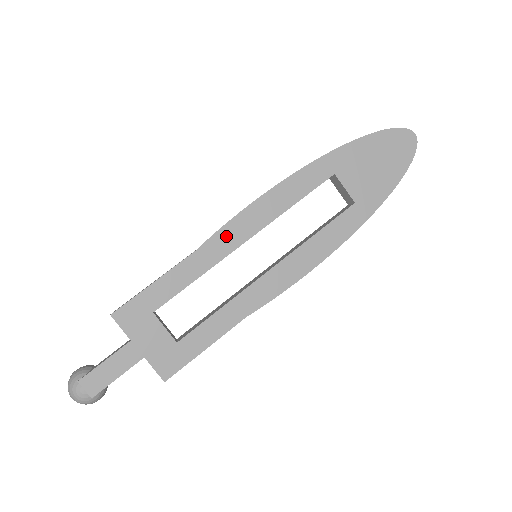
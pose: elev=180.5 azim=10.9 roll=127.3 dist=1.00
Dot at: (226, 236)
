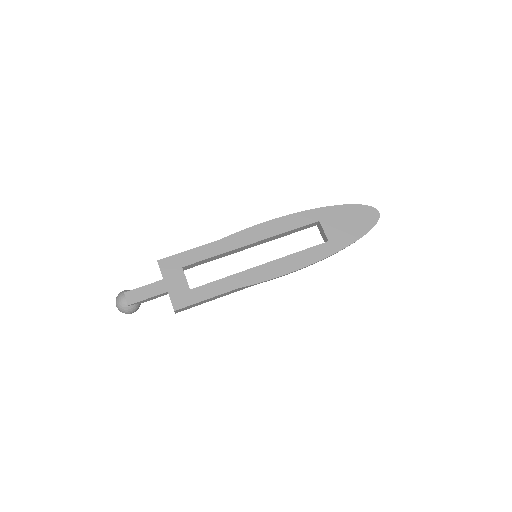
Dot at: (240, 237)
